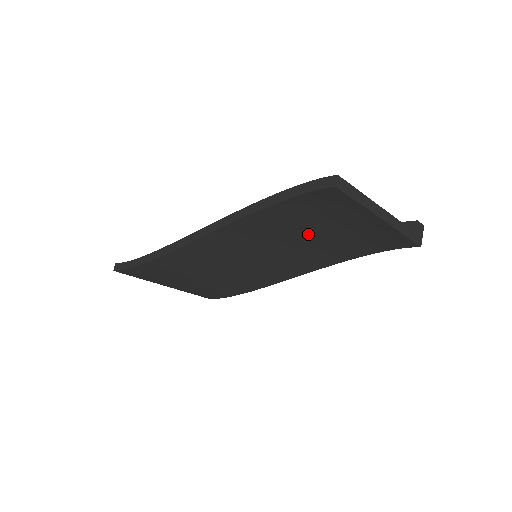
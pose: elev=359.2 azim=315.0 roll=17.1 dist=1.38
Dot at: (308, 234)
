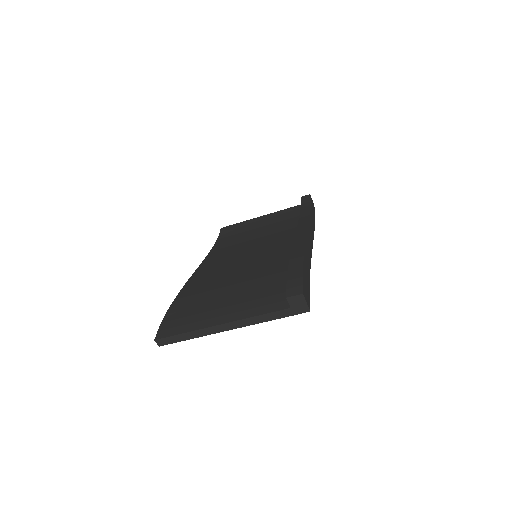
Dot at: occluded
